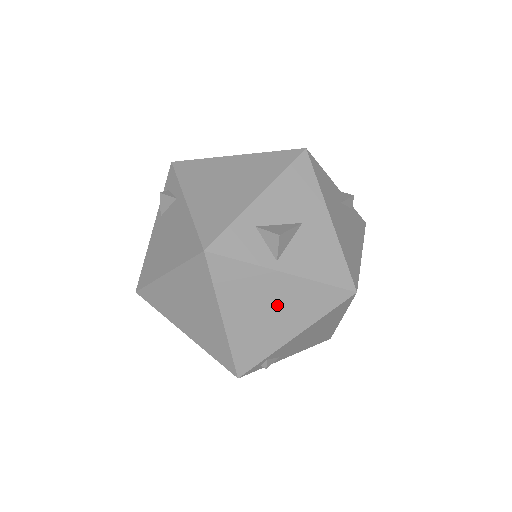
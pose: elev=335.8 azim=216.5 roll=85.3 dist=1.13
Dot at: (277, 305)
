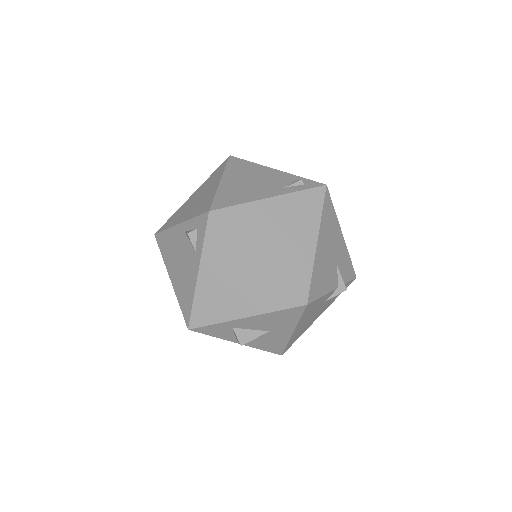
Dot at: occluded
